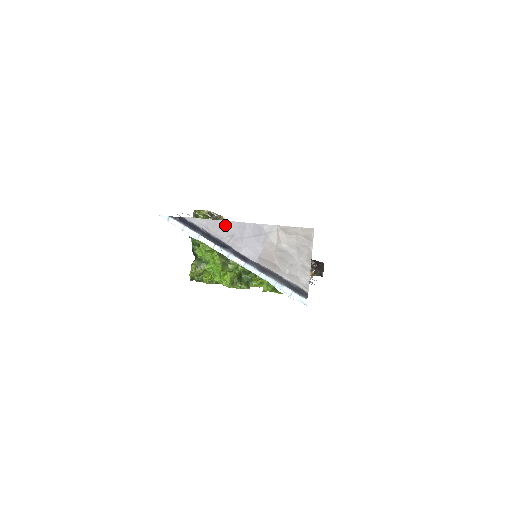
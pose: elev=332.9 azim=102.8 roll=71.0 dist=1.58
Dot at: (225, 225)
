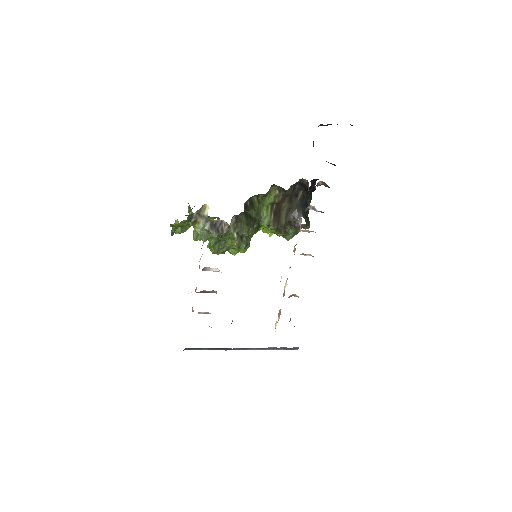
Dot at: occluded
